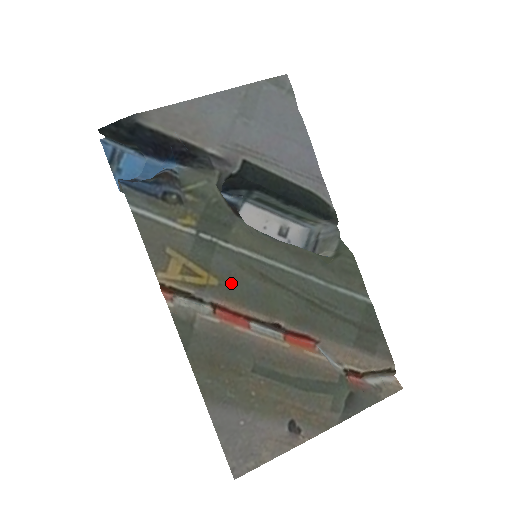
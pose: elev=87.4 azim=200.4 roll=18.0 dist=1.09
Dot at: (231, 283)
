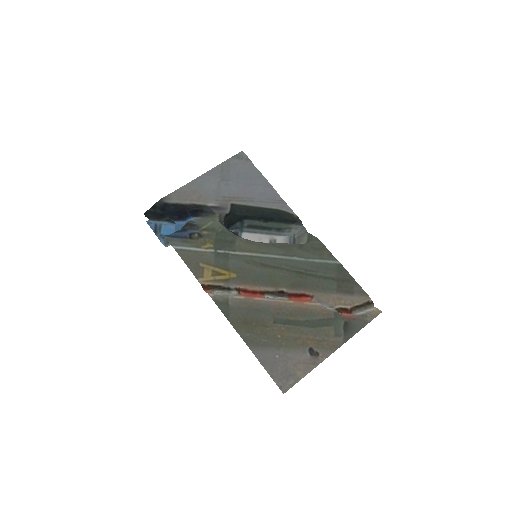
Dot at: (244, 274)
